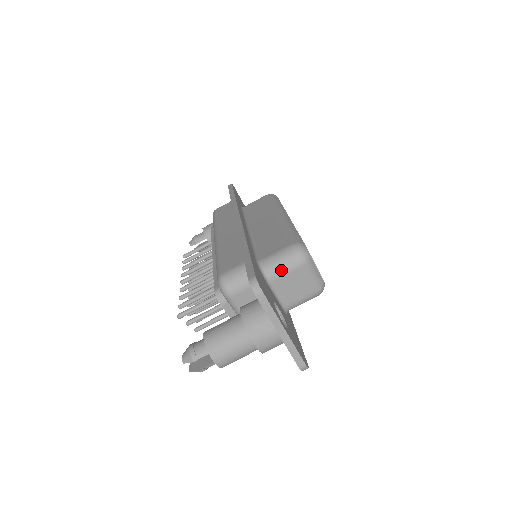
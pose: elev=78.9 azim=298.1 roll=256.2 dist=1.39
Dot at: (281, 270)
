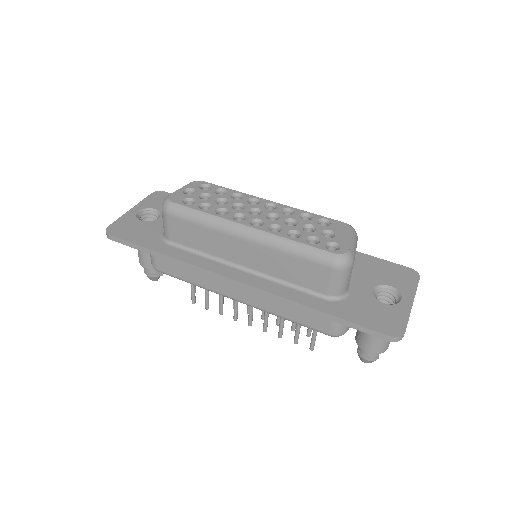
Dot at: (348, 282)
